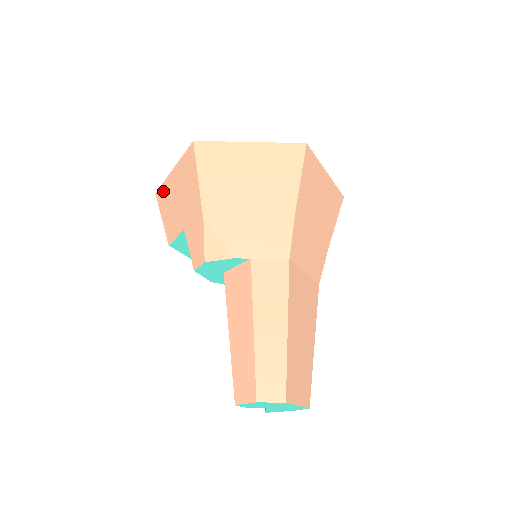
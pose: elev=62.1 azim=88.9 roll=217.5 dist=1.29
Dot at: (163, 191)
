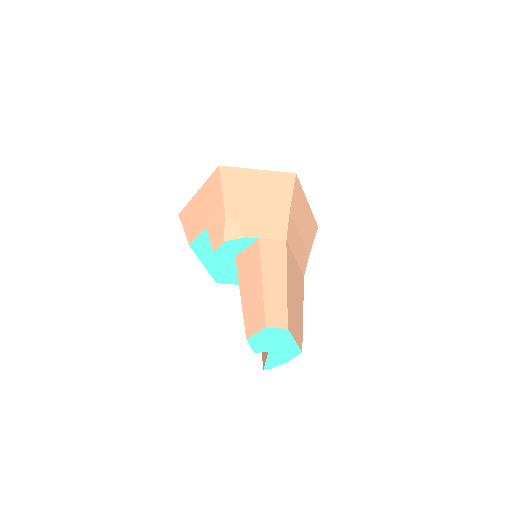
Dot at: (187, 209)
